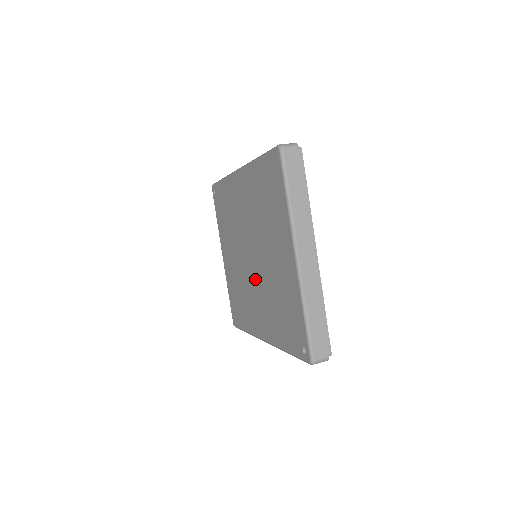
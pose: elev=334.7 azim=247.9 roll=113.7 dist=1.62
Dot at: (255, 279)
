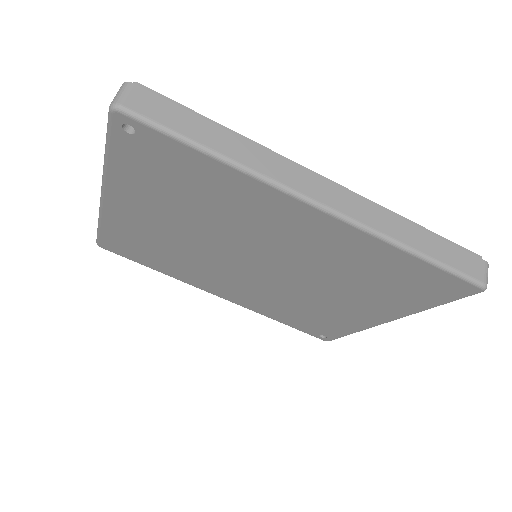
Dot at: (248, 277)
